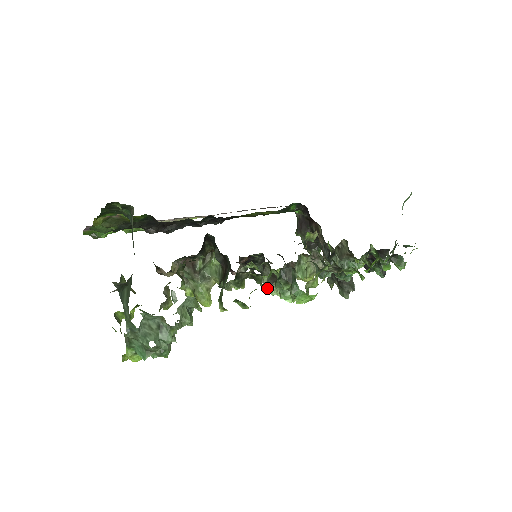
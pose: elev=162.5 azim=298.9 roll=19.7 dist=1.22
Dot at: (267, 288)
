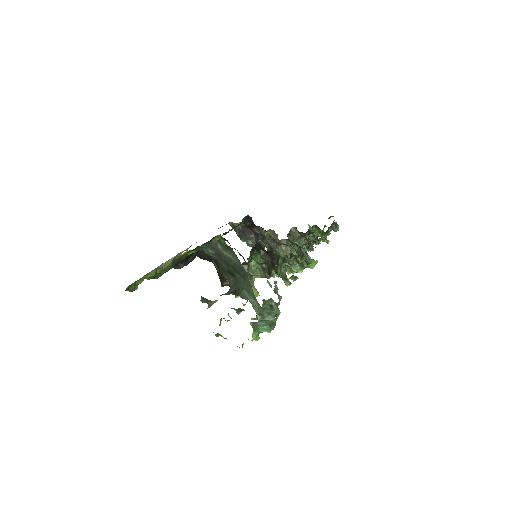
Dot at: occluded
